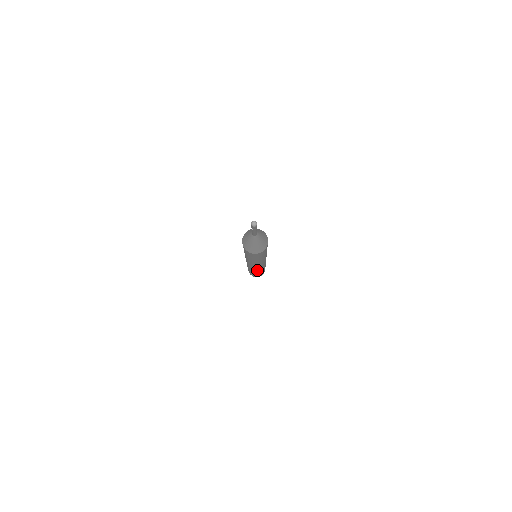
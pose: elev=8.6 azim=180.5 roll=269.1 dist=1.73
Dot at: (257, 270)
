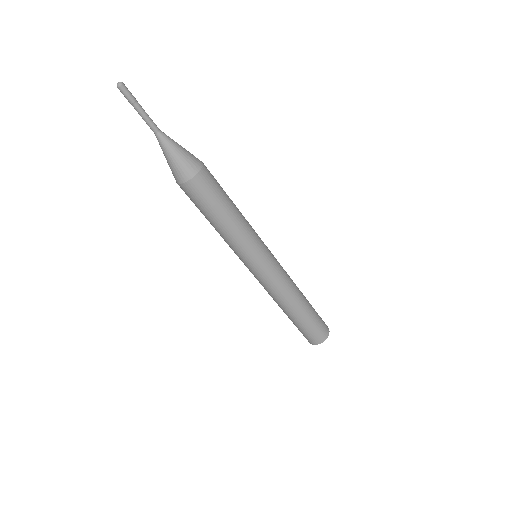
Dot at: (284, 291)
